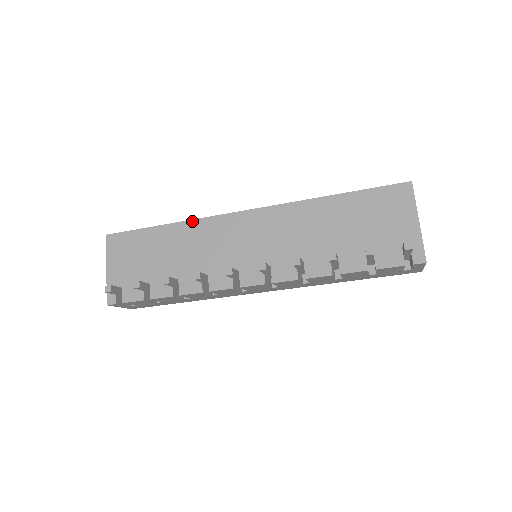
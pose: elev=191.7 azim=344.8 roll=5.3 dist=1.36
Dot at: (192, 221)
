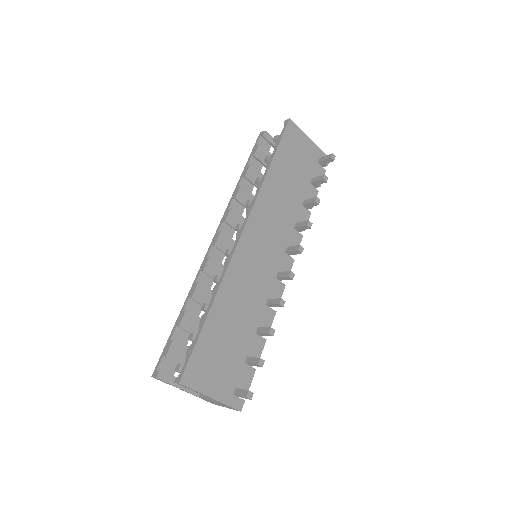
Dot at: (222, 284)
